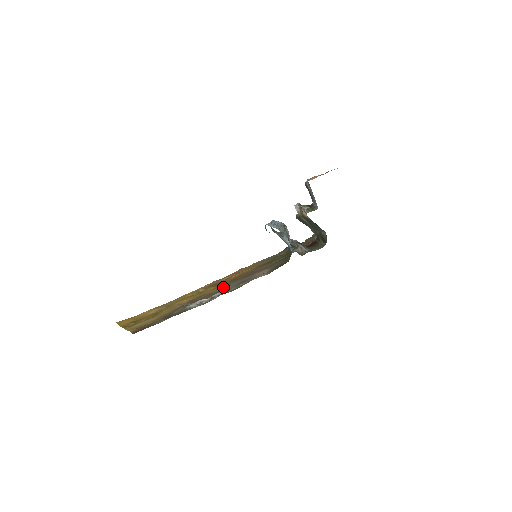
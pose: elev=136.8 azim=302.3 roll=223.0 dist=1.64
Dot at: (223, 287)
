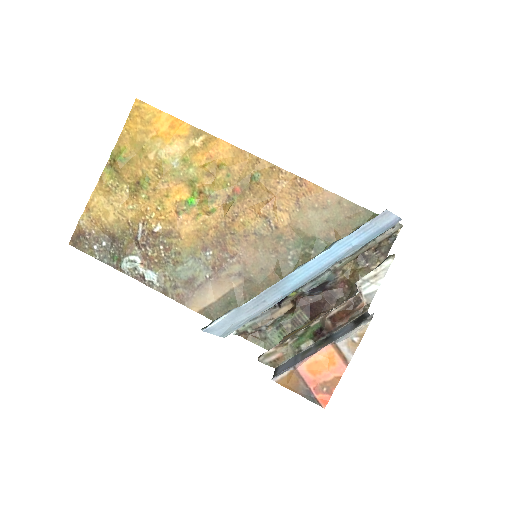
Dot at: (187, 252)
